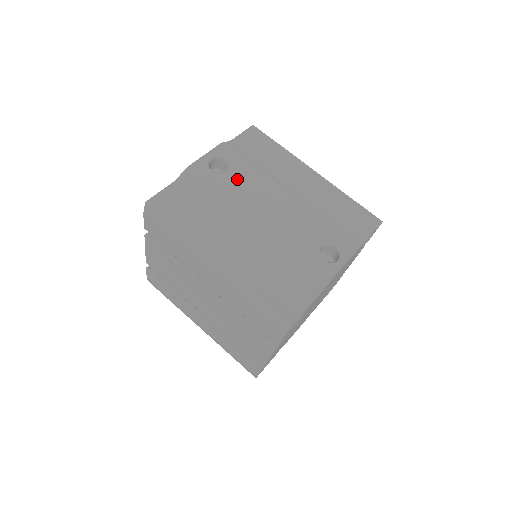
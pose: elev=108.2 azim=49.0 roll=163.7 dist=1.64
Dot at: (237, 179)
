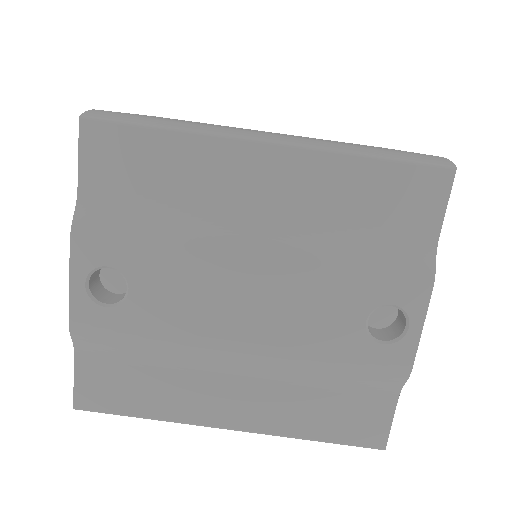
Dot at: (155, 292)
